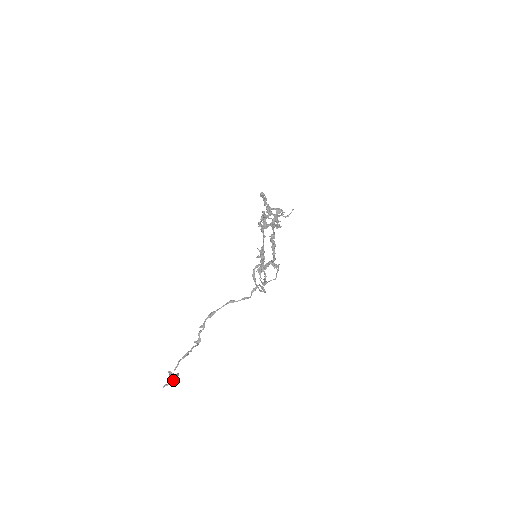
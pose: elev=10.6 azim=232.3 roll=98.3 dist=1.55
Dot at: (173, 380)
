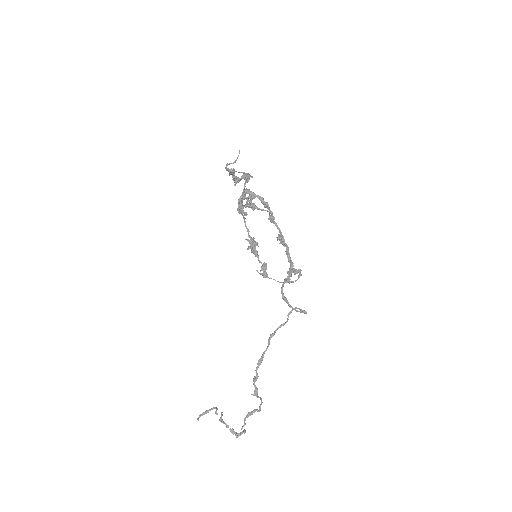
Dot at: (239, 435)
